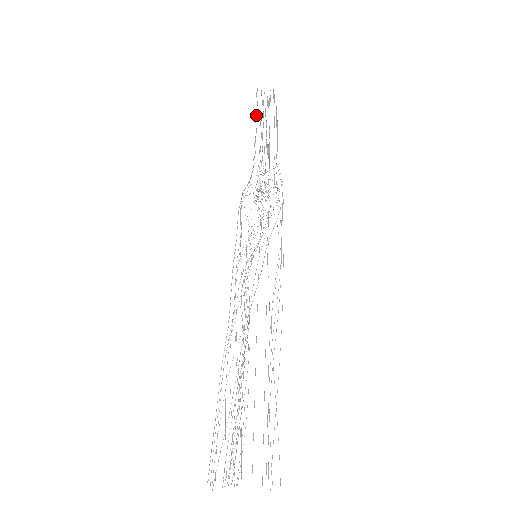
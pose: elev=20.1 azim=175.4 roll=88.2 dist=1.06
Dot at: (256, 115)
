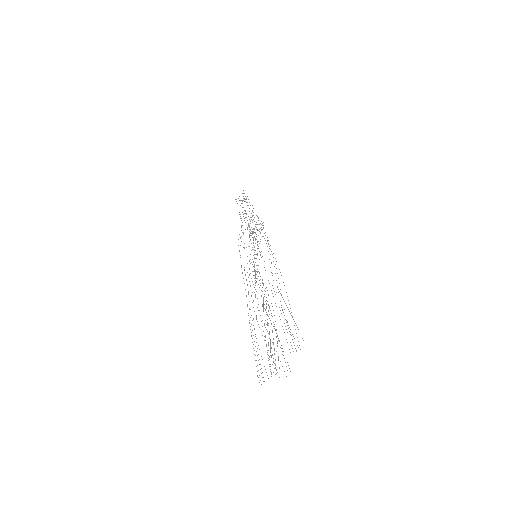
Dot at: occluded
